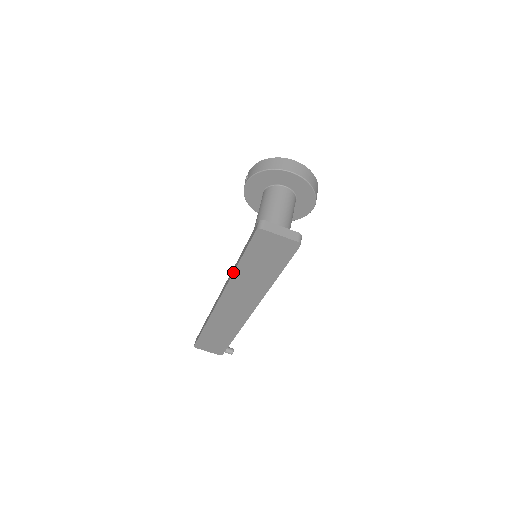
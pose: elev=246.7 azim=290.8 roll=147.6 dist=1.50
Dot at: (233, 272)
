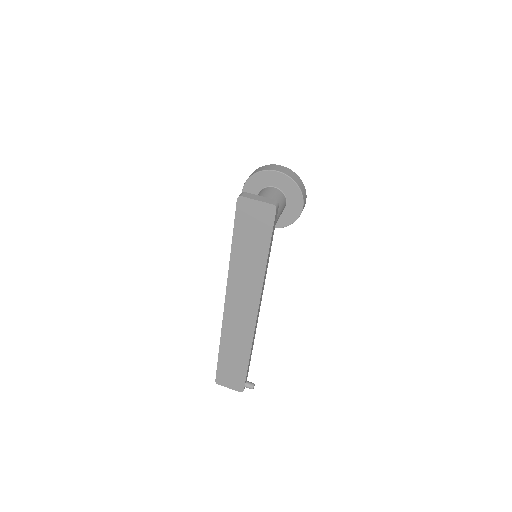
Dot at: occluded
